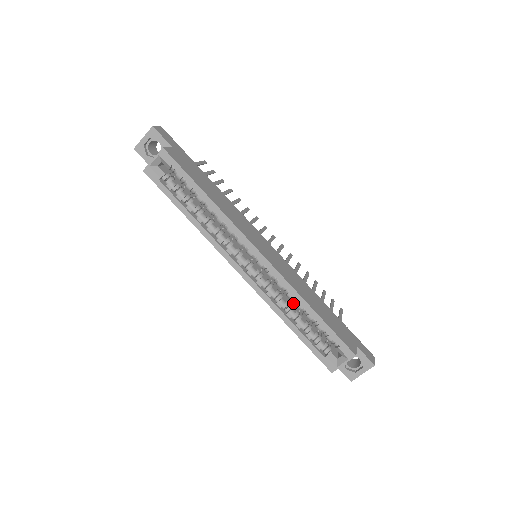
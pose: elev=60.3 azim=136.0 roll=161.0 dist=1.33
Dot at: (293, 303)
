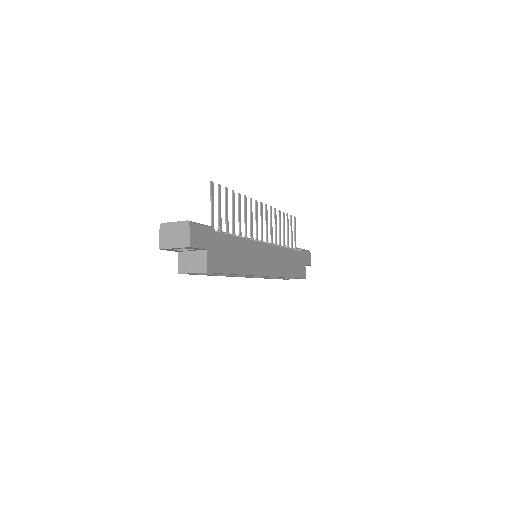
Dot at: occluded
